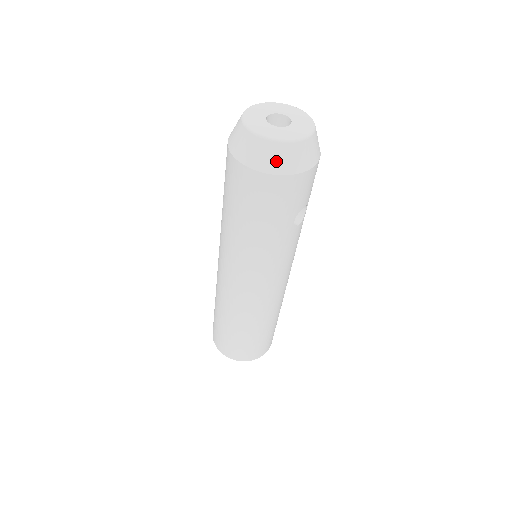
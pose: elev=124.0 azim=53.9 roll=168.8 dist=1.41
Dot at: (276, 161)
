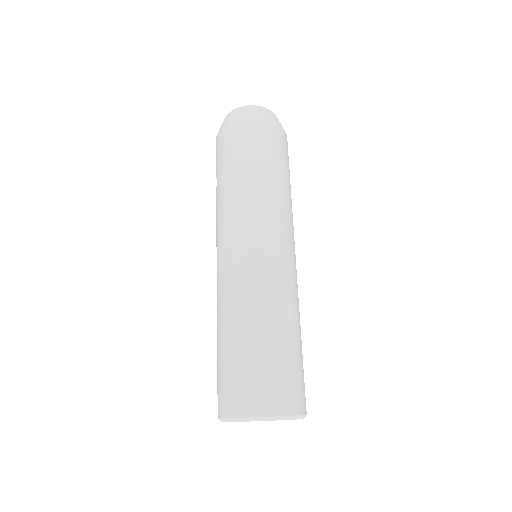
Dot at: (271, 116)
